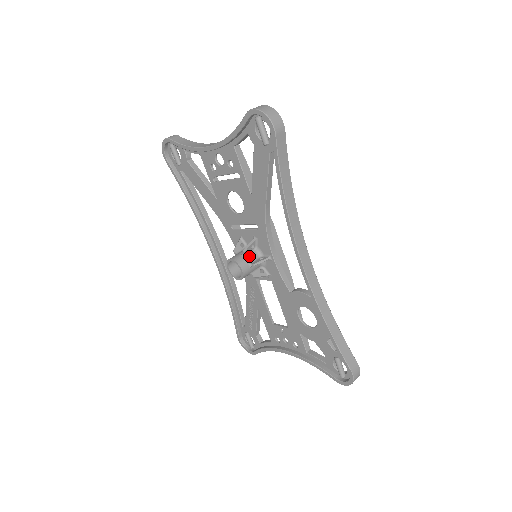
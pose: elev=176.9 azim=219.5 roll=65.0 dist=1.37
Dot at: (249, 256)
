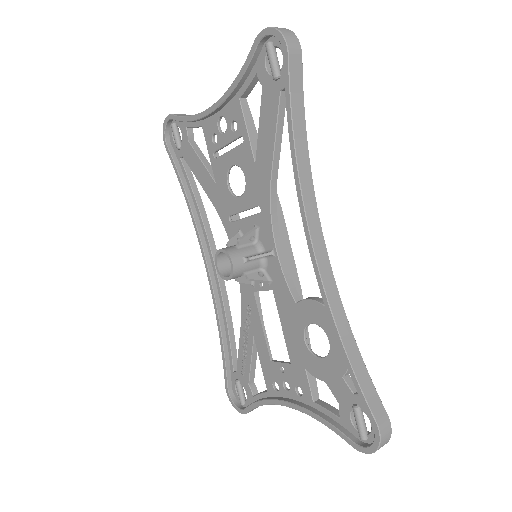
Dot at: (245, 249)
